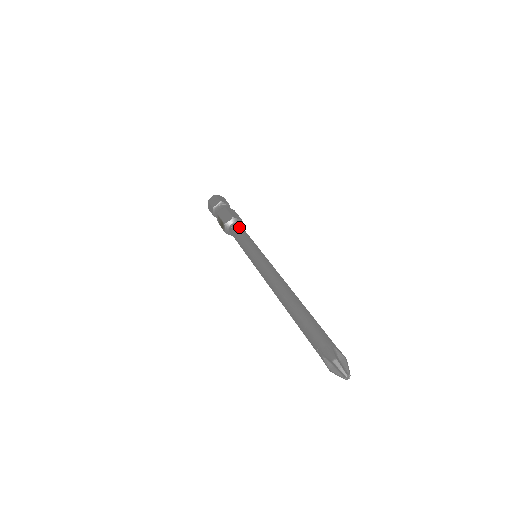
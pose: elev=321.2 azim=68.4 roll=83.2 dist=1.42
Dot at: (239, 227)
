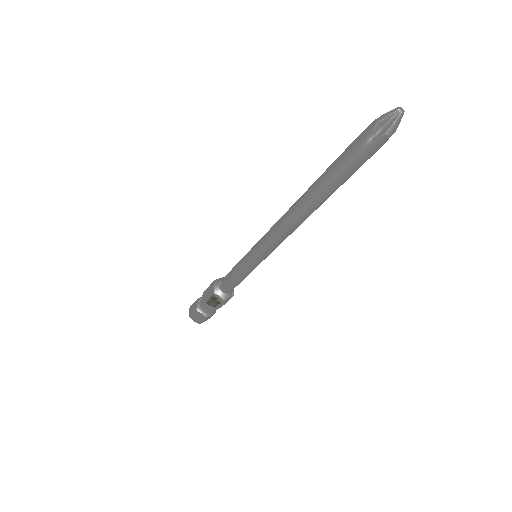
Dot at: (225, 276)
